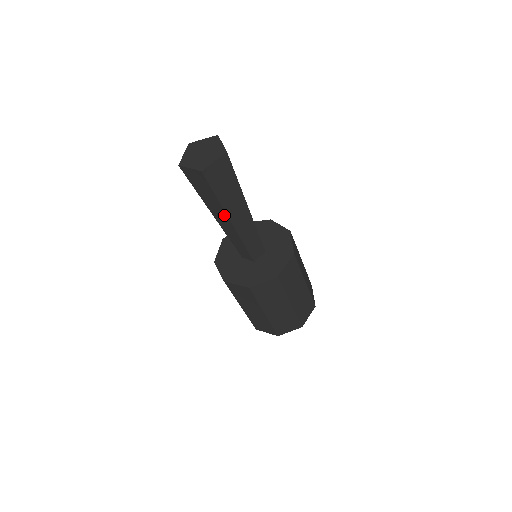
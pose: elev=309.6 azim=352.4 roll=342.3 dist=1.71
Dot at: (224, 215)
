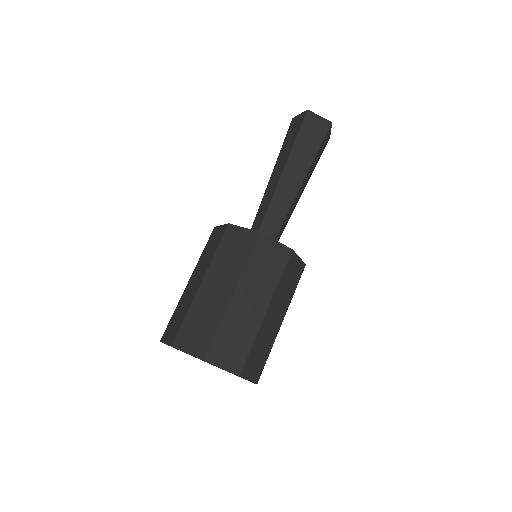
Dot at: (303, 173)
